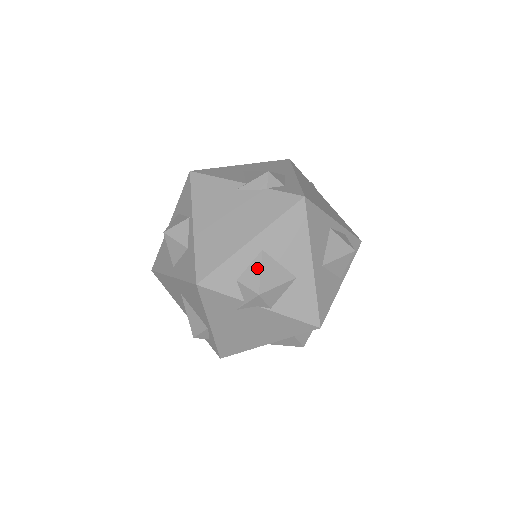
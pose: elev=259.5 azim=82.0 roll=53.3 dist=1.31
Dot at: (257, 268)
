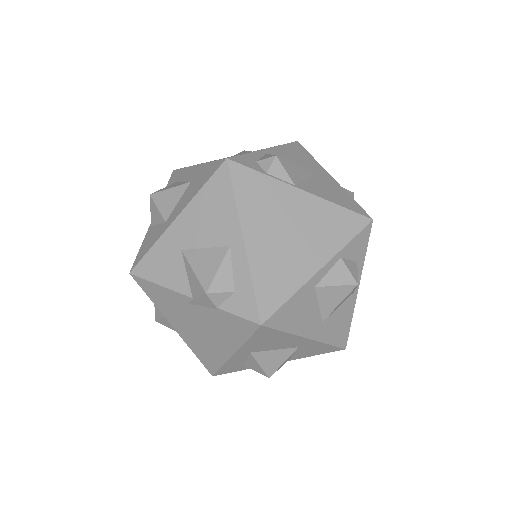
Dot at: (255, 363)
